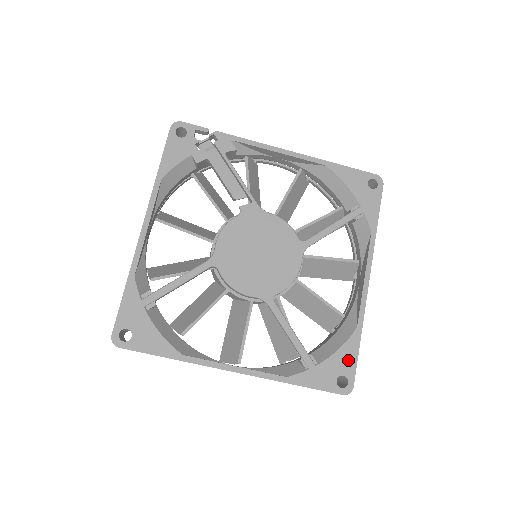
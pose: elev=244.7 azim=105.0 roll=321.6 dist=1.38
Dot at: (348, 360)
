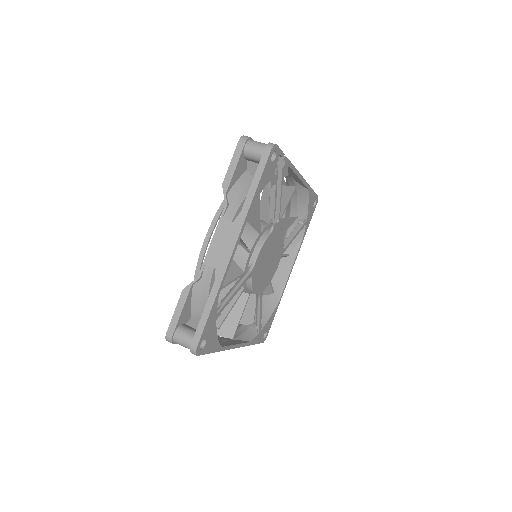
Dot at: (271, 322)
